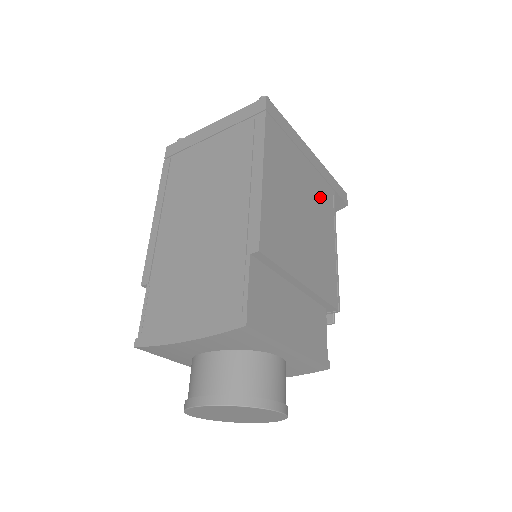
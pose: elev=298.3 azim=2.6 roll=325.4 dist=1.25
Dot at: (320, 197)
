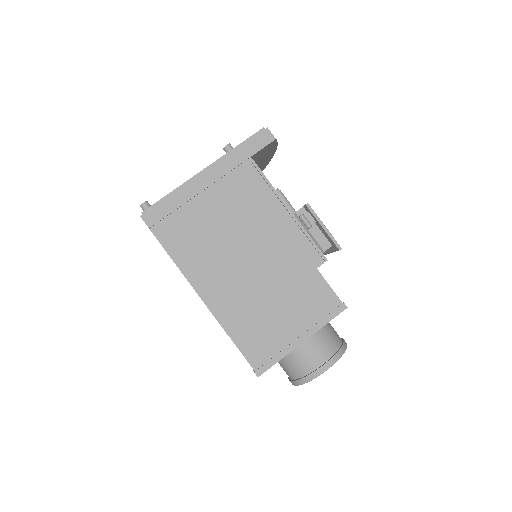
Dot at: (242, 198)
